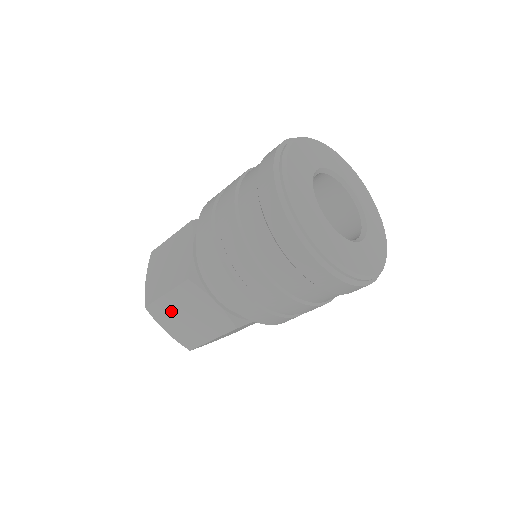
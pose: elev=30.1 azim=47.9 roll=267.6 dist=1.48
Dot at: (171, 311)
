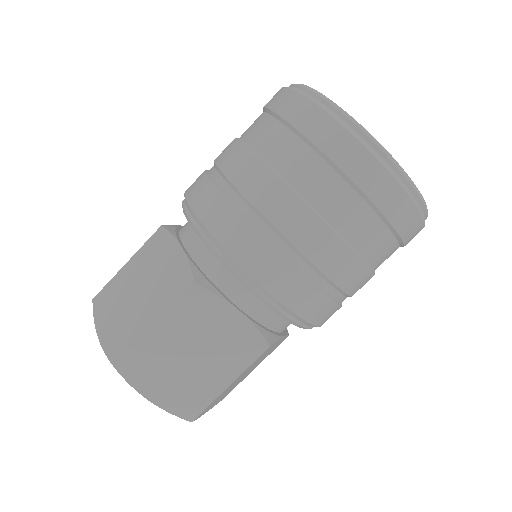
Dot at: occluded
